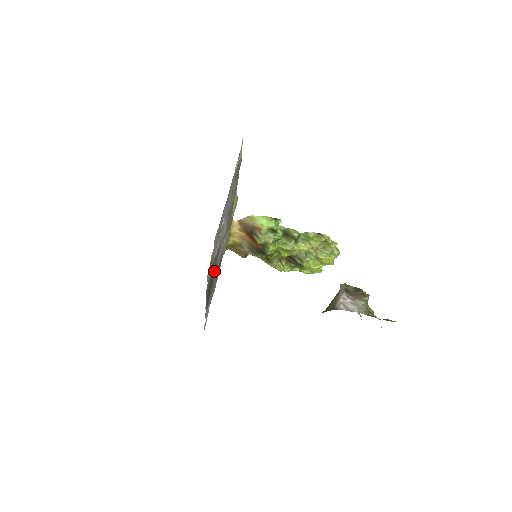
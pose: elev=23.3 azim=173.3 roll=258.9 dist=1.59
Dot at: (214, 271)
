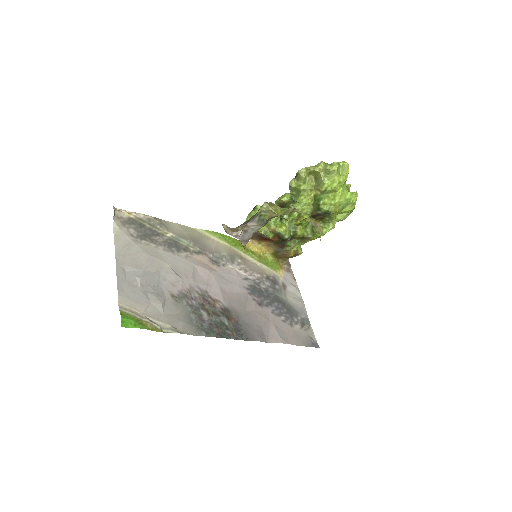
Dot at: (217, 307)
